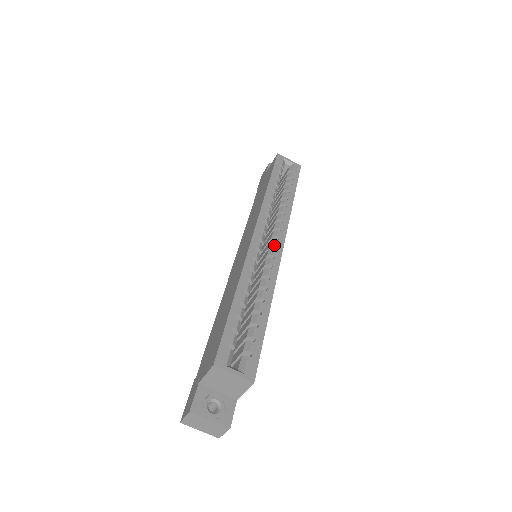
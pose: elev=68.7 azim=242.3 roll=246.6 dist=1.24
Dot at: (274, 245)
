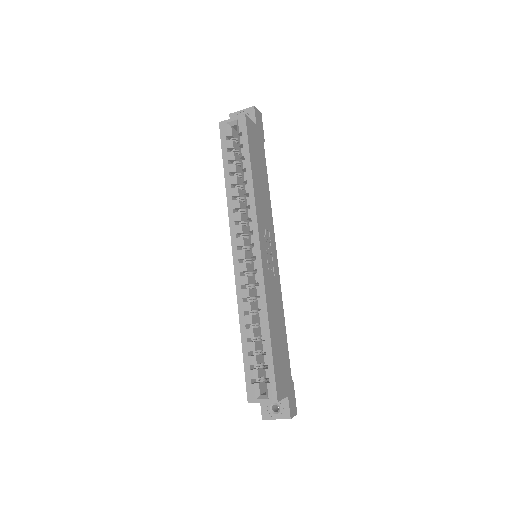
Dot at: (253, 256)
